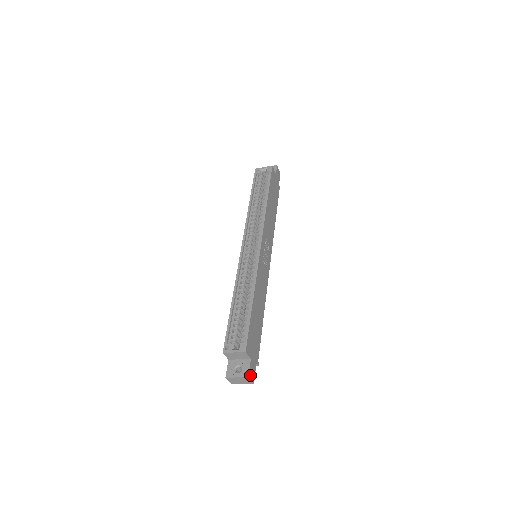
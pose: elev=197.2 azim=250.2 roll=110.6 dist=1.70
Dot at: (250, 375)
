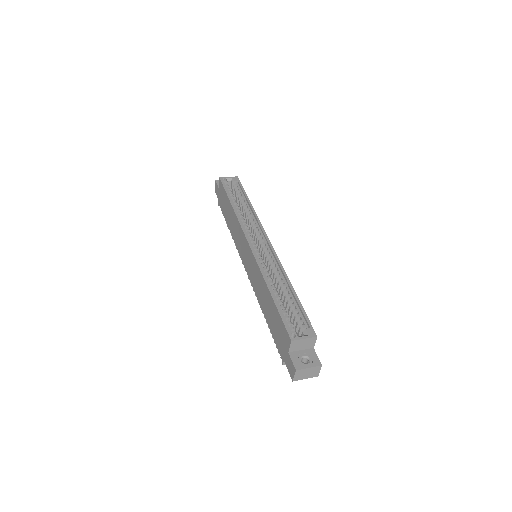
Dot at: (319, 364)
